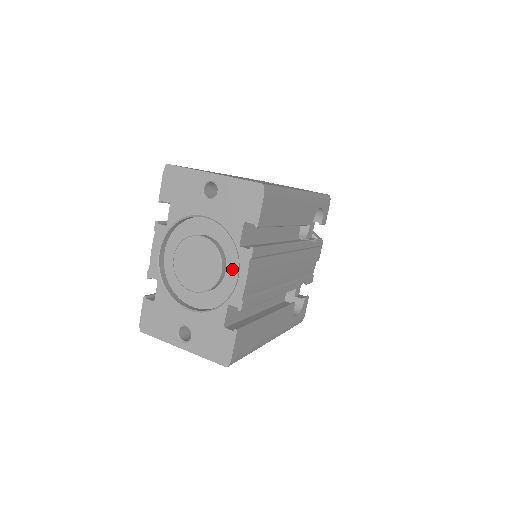
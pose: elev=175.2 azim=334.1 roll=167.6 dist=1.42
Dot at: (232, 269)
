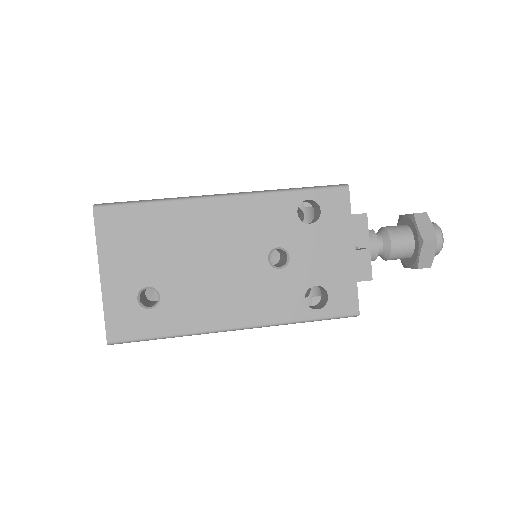
Dot at: occluded
